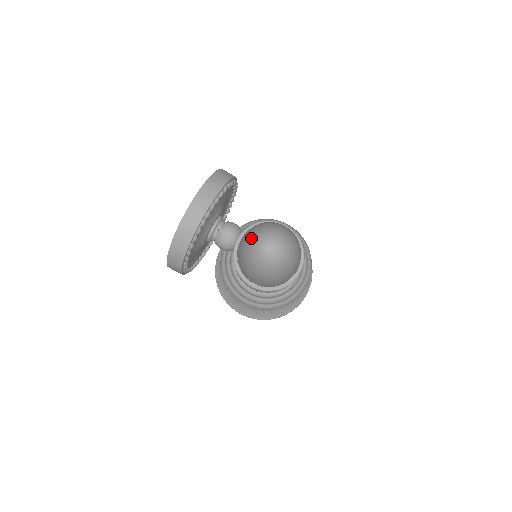
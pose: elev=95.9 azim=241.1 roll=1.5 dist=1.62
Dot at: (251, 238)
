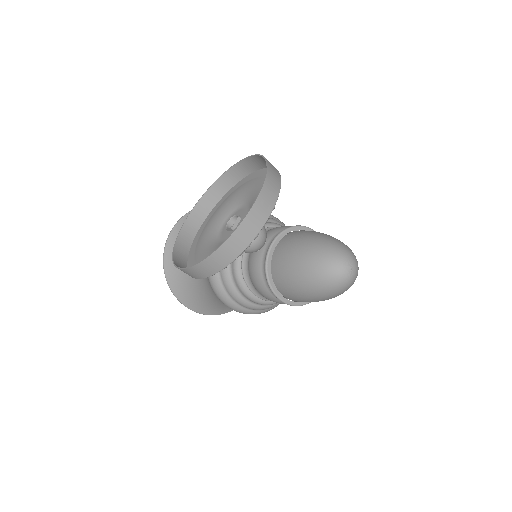
Dot at: (322, 255)
